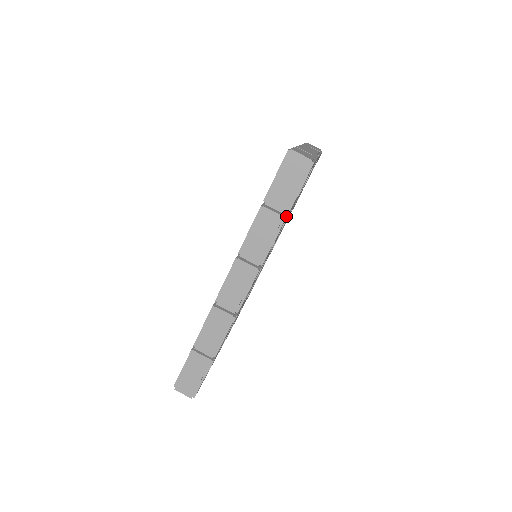
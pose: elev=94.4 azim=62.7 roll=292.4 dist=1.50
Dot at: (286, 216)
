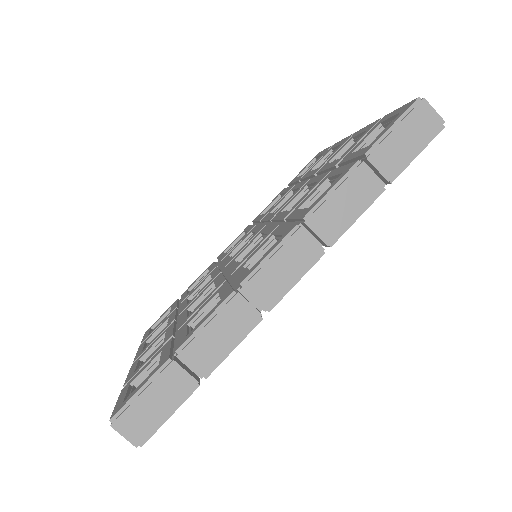
Dot at: occluded
